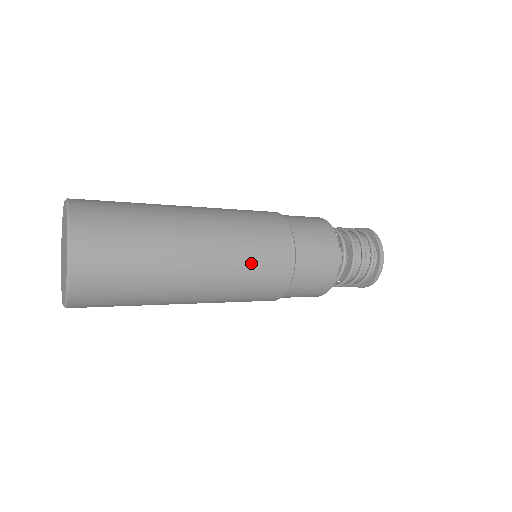
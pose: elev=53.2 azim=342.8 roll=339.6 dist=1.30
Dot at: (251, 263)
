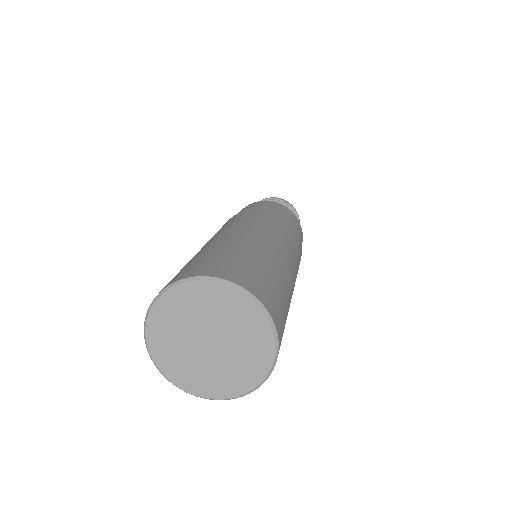
Dot at: occluded
